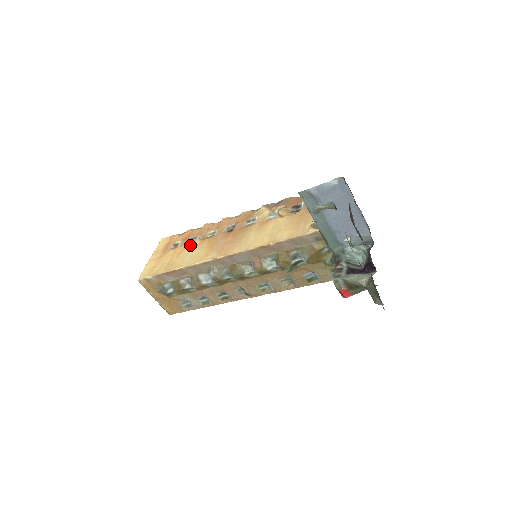
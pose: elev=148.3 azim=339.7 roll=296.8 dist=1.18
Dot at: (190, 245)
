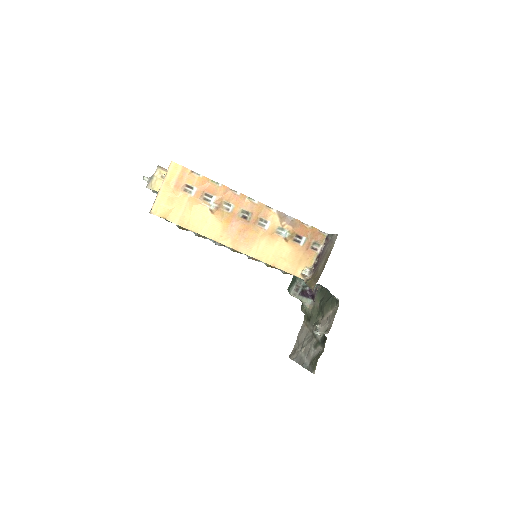
Dot at: (206, 206)
